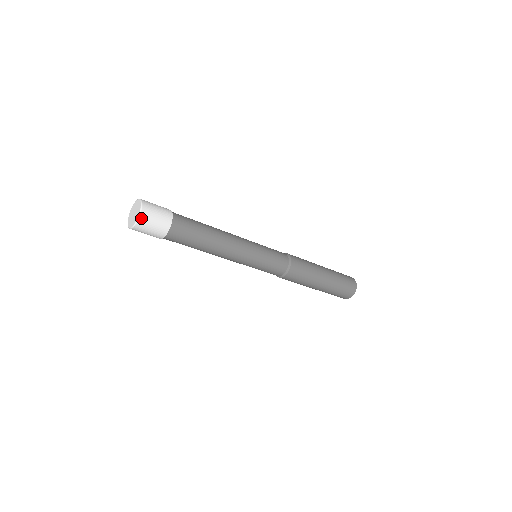
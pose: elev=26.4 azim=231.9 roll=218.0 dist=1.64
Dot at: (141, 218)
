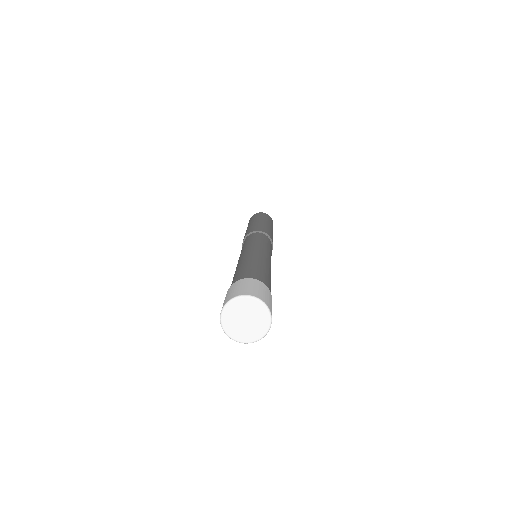
Dot at: (257, 340)
